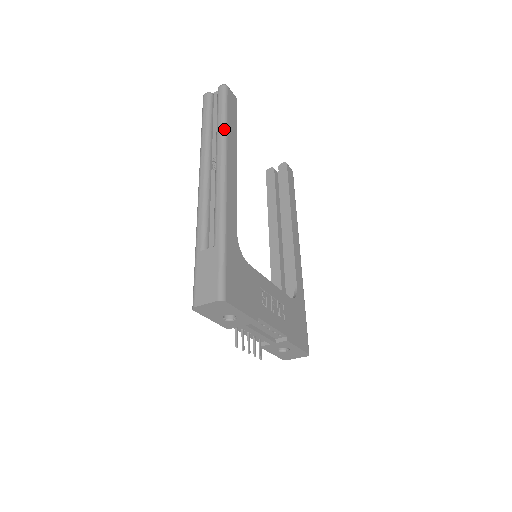
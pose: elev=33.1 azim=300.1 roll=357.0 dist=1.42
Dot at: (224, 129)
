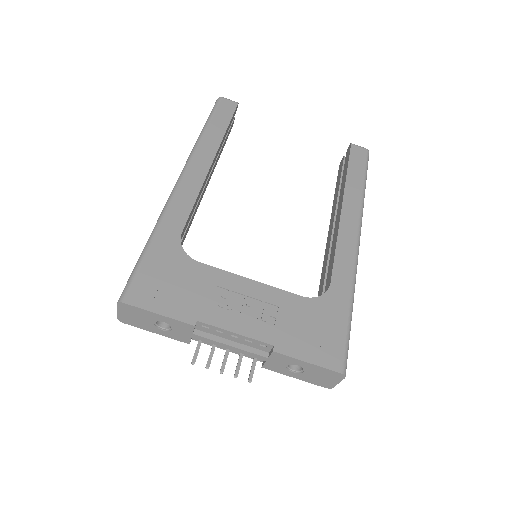
Dot at: (199, 137)
